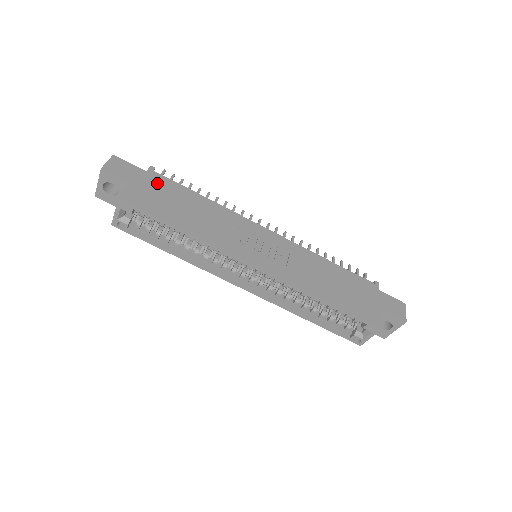
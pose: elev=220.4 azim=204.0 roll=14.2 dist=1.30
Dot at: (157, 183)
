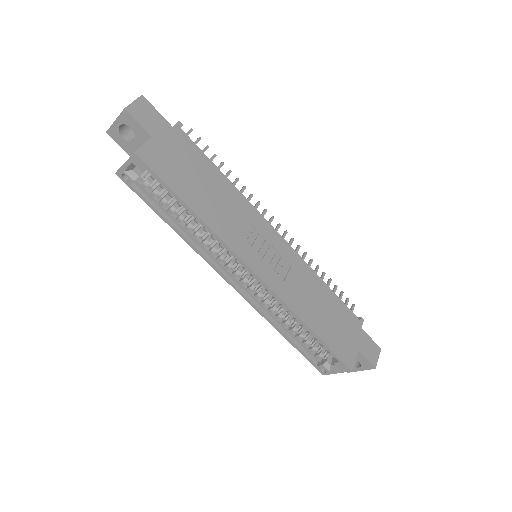
Dot at: (180, 145)
